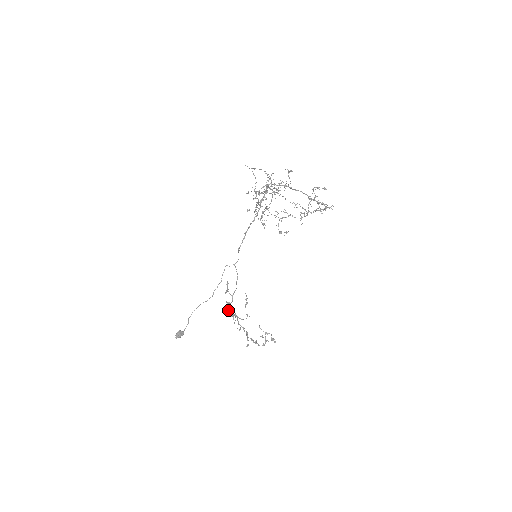
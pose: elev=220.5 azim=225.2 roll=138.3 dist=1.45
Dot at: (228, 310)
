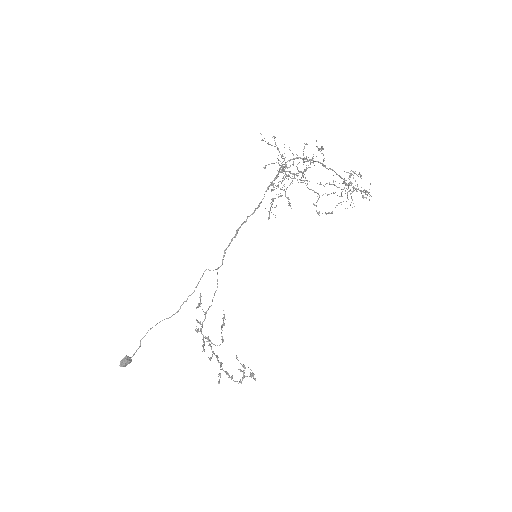
Dot at: (199, 331)
